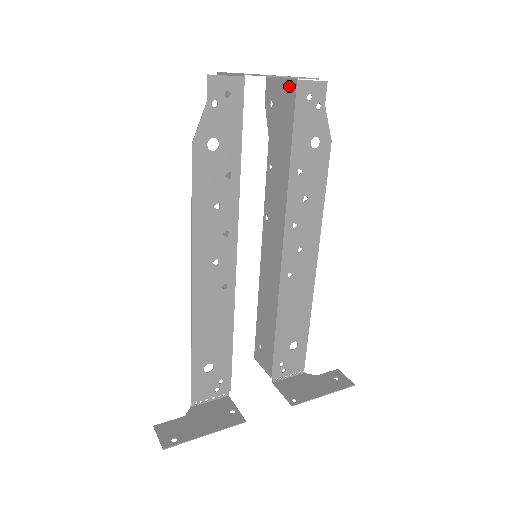
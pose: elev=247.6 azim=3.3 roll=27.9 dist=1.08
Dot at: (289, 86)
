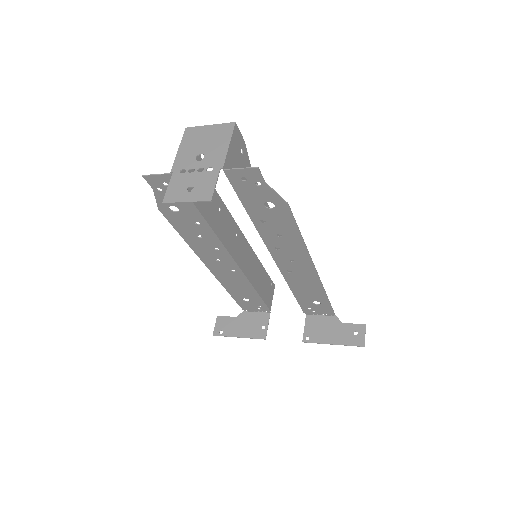
Dot at: (228, 164)
